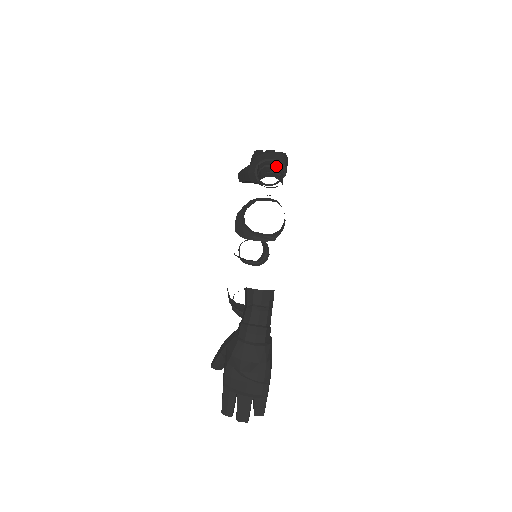
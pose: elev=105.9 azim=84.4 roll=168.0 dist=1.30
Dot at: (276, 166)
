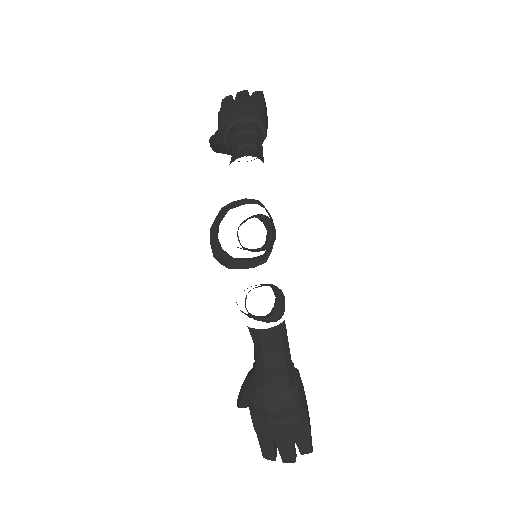
Dot at: (249, 131)
